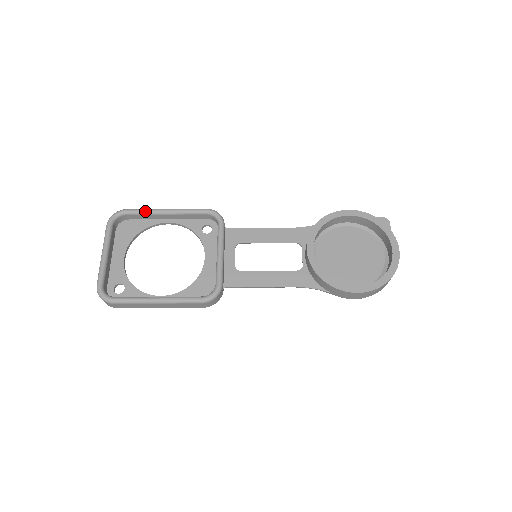
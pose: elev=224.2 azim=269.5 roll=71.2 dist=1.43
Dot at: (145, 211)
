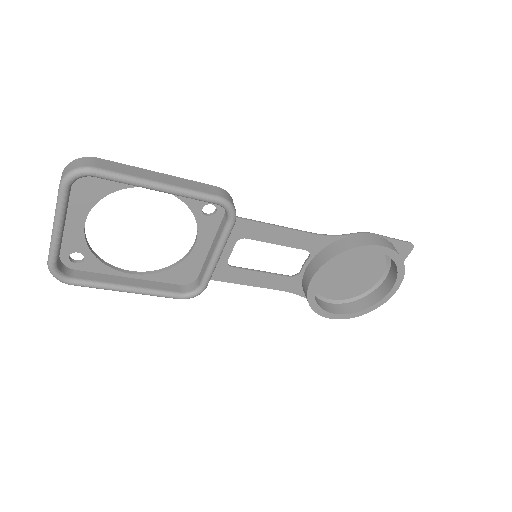
Dot at: (126, 182)
